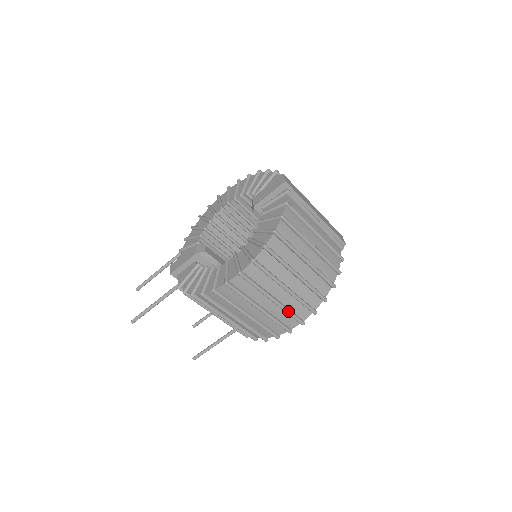
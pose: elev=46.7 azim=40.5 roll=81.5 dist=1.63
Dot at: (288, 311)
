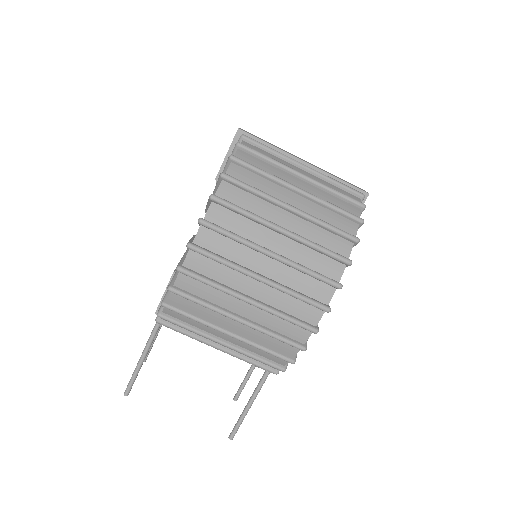
Dot at: (291, 292)
